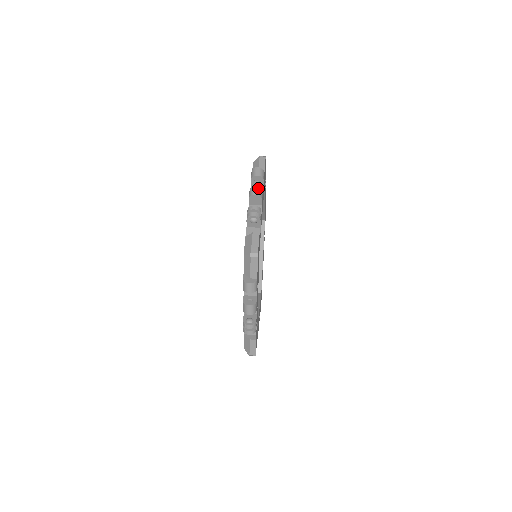
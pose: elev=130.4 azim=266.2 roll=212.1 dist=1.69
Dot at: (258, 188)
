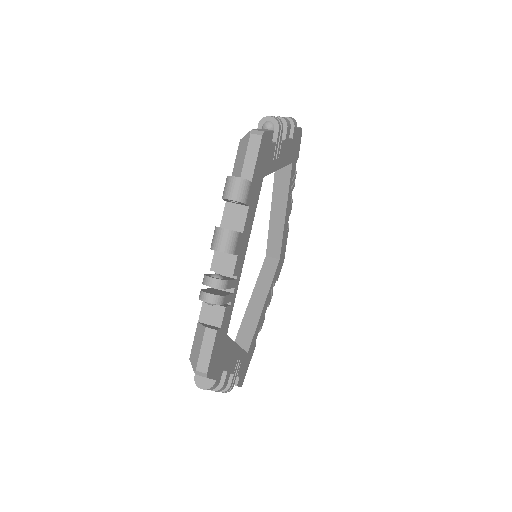
Dot at: (227, 234)
